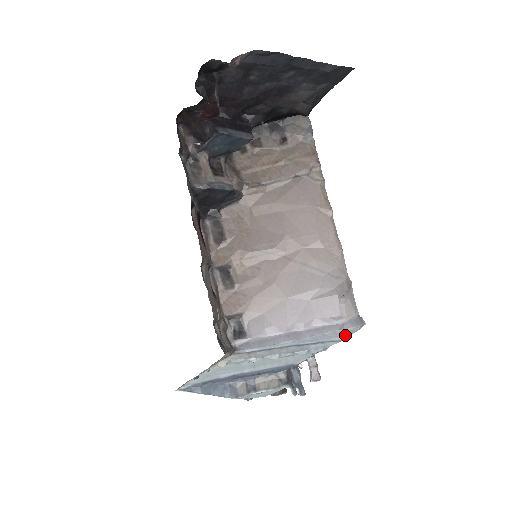
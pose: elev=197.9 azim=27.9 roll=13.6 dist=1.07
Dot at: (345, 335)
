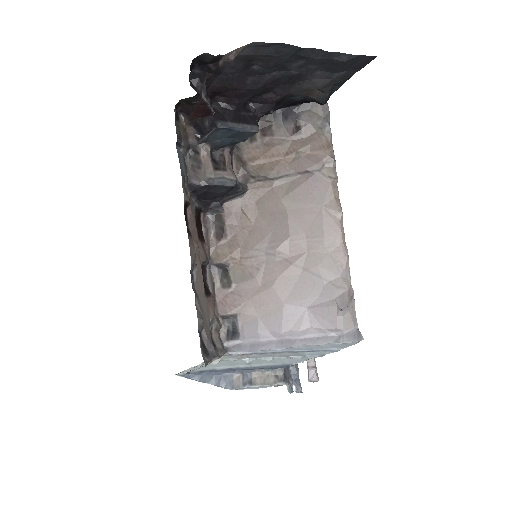
Dot at: (342, 347)
